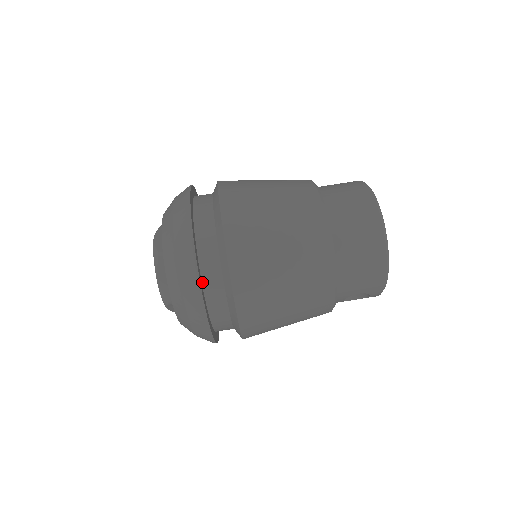
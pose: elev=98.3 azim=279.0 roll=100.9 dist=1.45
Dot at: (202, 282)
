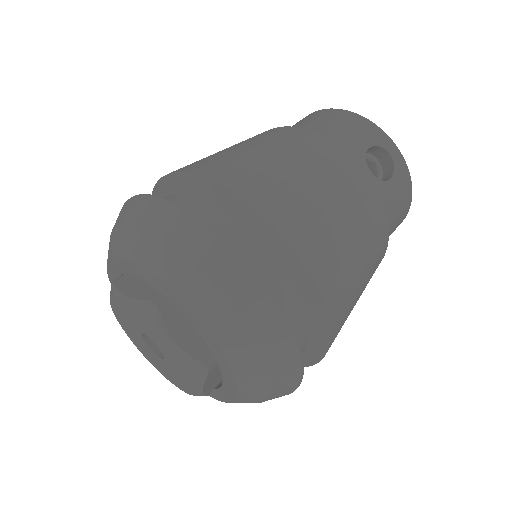
Dot at: occluded
